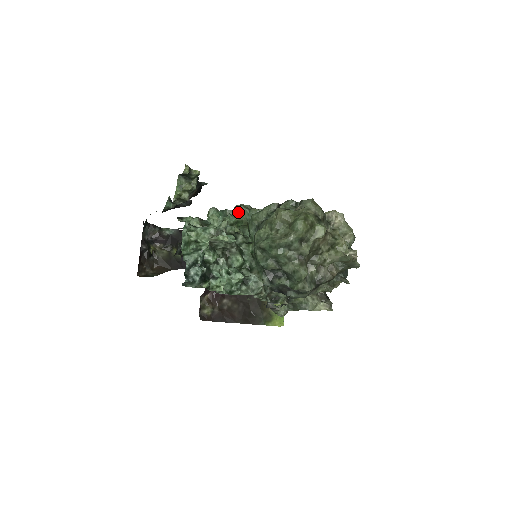
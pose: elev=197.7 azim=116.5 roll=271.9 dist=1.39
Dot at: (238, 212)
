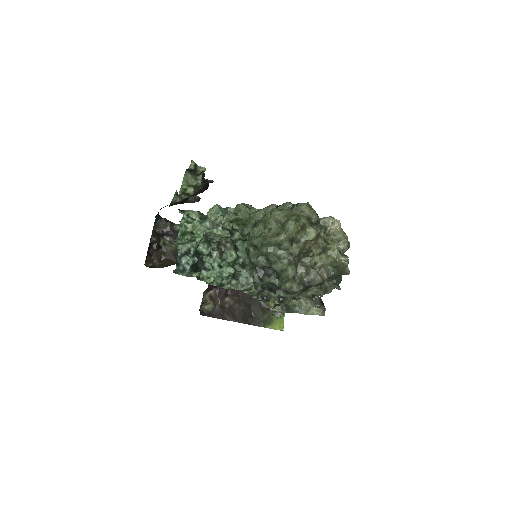
Dot at: (239, 210)
